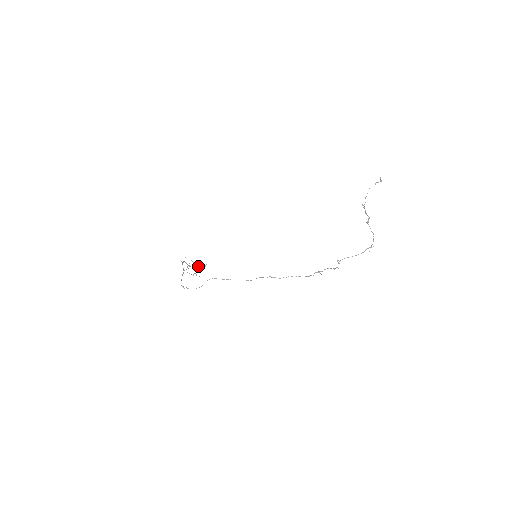
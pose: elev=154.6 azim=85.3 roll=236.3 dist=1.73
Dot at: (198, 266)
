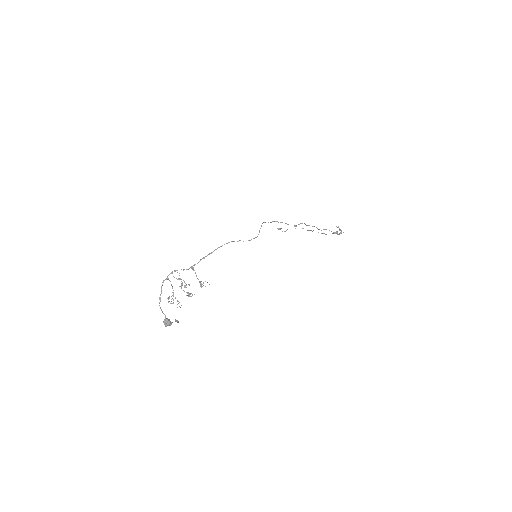
Dot at: (169, 322)
